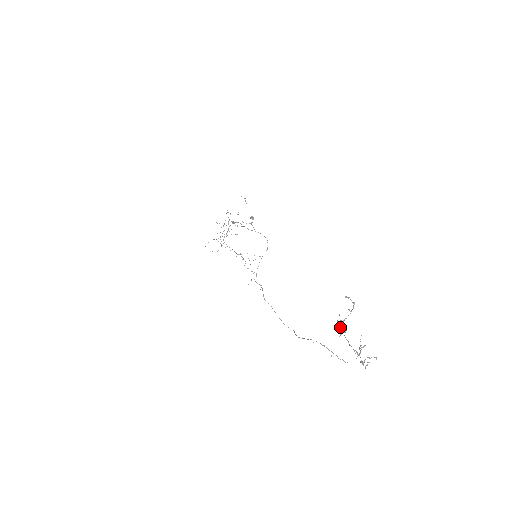
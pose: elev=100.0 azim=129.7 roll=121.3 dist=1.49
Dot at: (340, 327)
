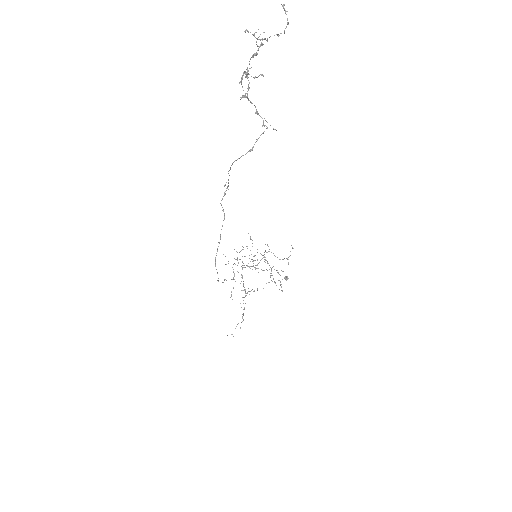
Dot at: (253, 34)
